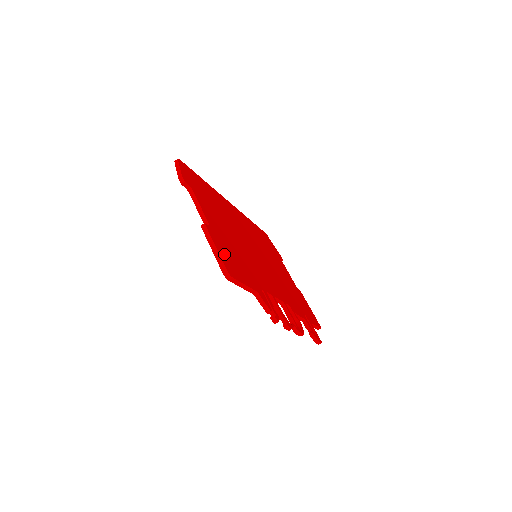
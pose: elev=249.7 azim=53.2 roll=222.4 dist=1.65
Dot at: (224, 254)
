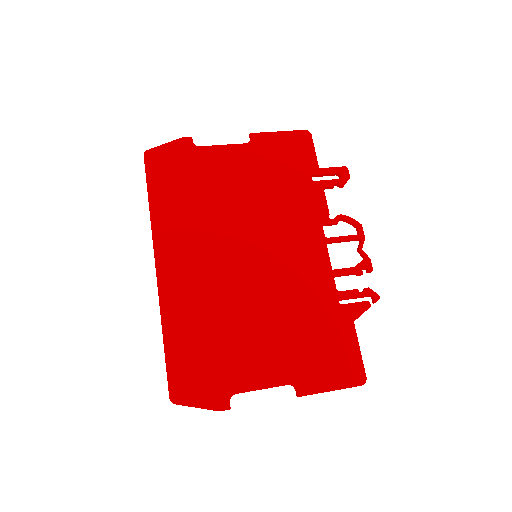
Dot at: (332, 375)
